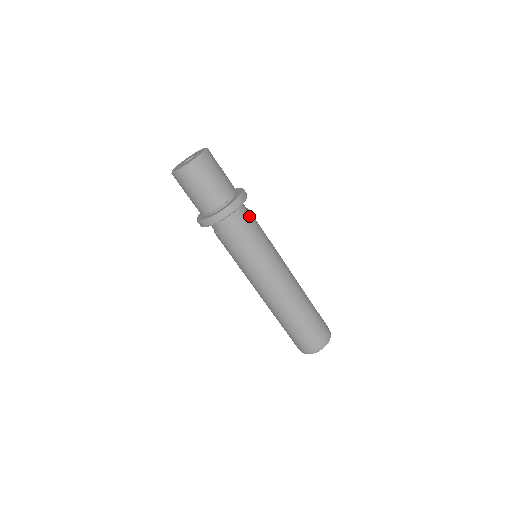
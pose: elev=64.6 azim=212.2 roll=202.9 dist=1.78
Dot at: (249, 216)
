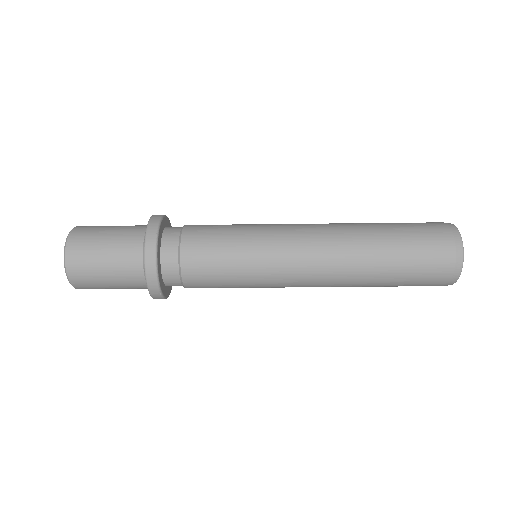
Dot at: (188, 228)
